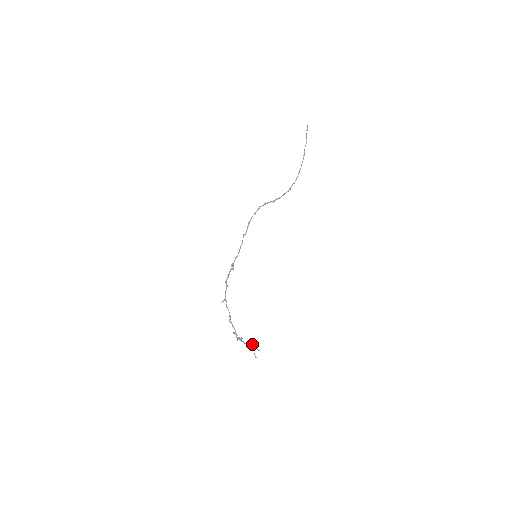
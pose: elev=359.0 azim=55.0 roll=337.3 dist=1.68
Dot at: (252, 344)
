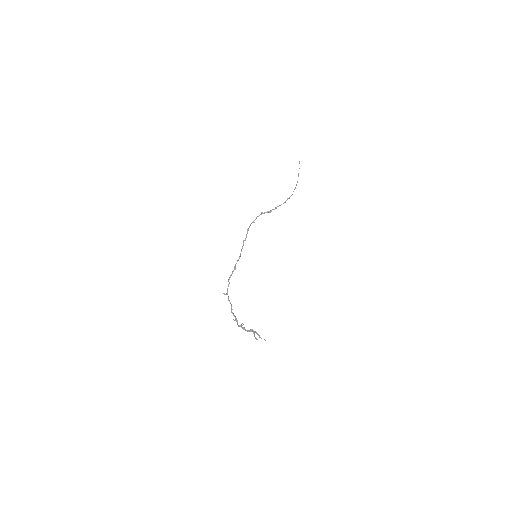
Dot at: (255, 332)
